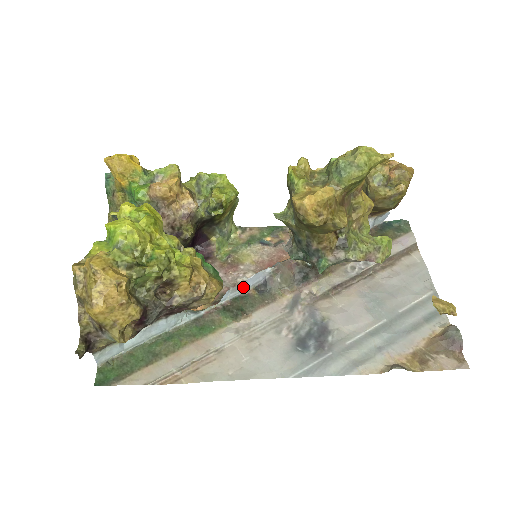
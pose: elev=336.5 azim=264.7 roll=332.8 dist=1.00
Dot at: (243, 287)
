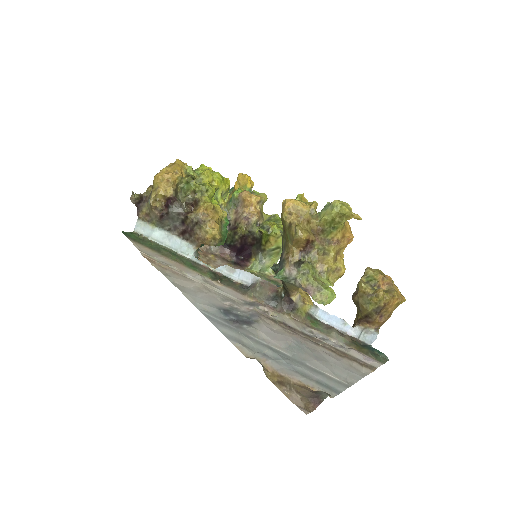
Dot at: (236, 274)
